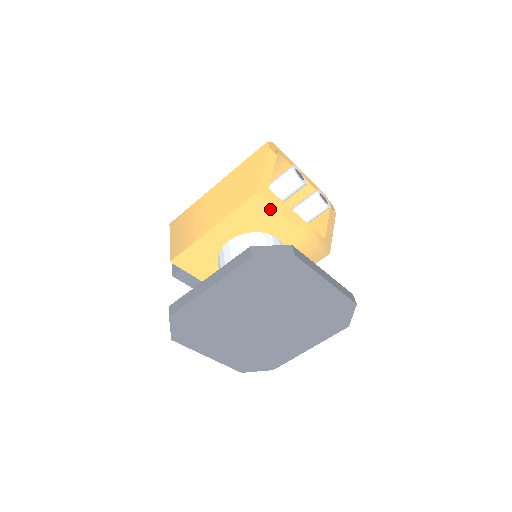
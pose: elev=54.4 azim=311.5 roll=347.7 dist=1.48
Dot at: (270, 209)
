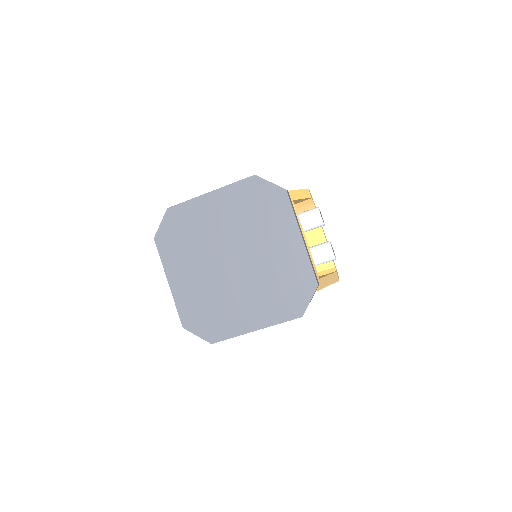
Dot at: occluded
